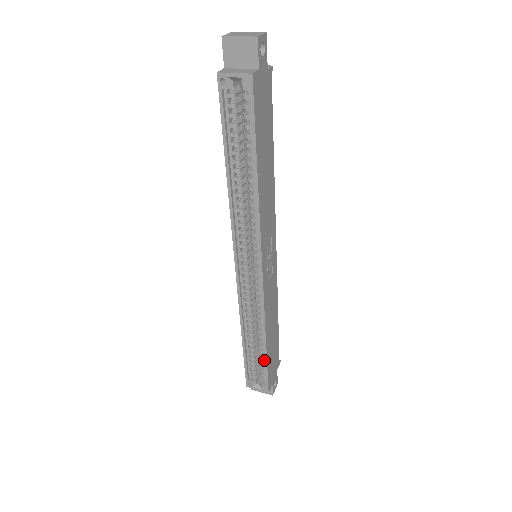
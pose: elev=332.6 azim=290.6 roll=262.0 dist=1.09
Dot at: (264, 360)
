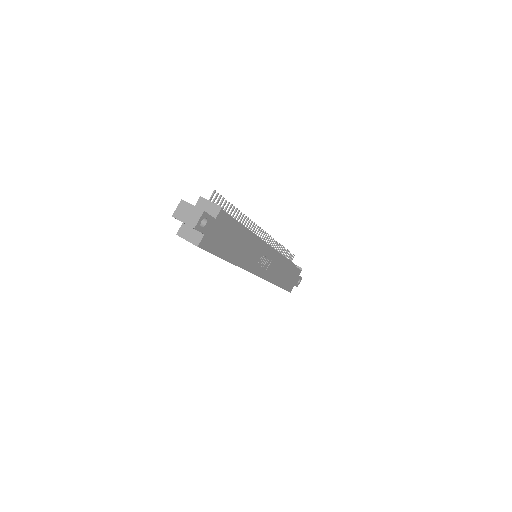
Dot at: occluded
